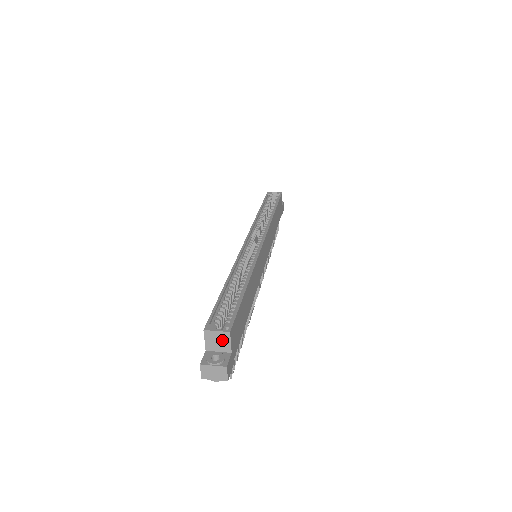
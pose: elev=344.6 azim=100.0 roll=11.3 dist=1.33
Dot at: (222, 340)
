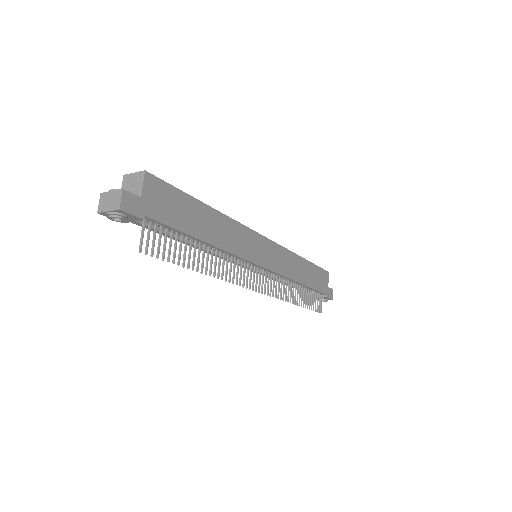
Dot at: (136, 183)
